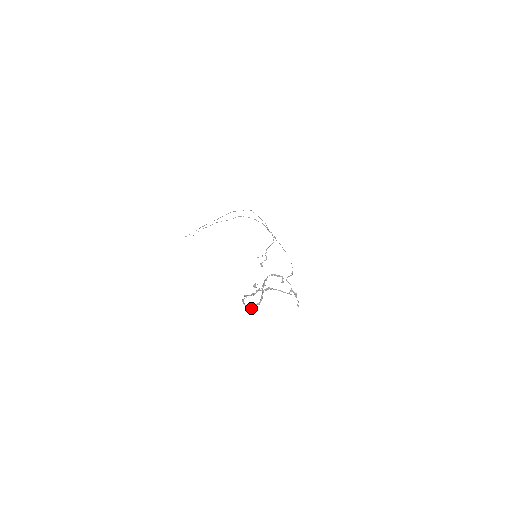
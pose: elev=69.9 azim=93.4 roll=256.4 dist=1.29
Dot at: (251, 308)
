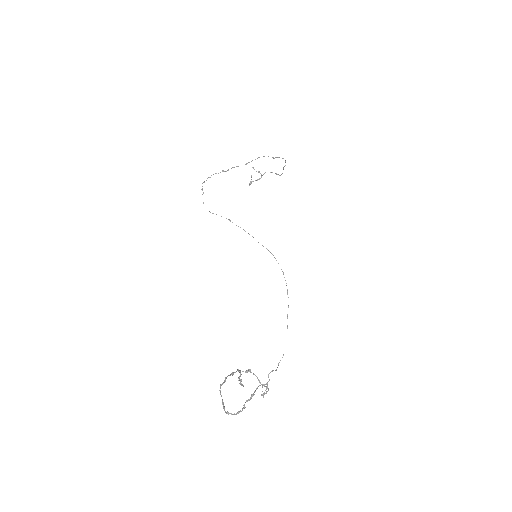
Dot at: (224, 410)
